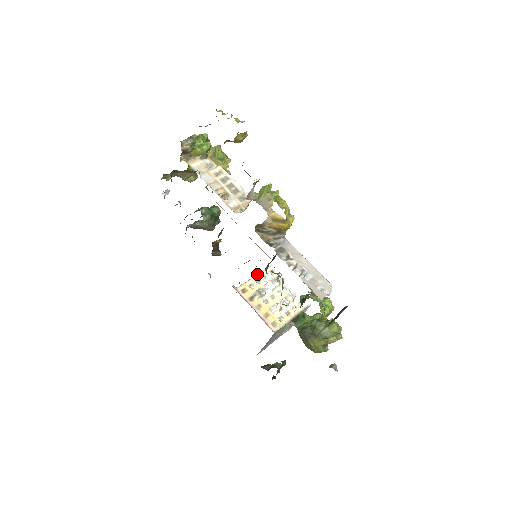
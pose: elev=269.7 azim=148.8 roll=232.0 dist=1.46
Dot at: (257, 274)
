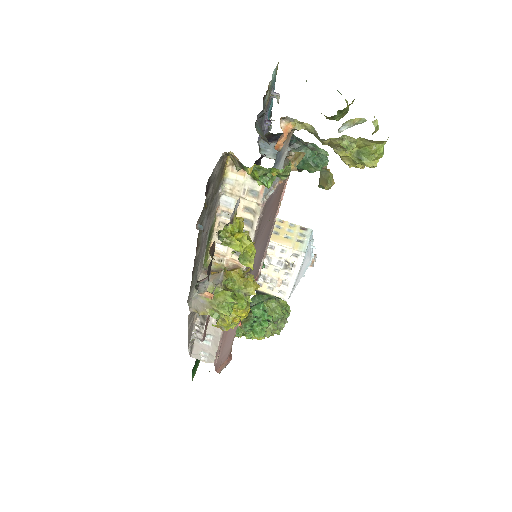
Dot at: (279, 243)
